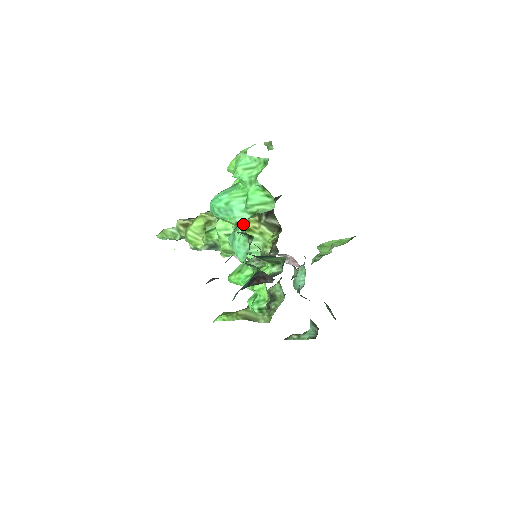
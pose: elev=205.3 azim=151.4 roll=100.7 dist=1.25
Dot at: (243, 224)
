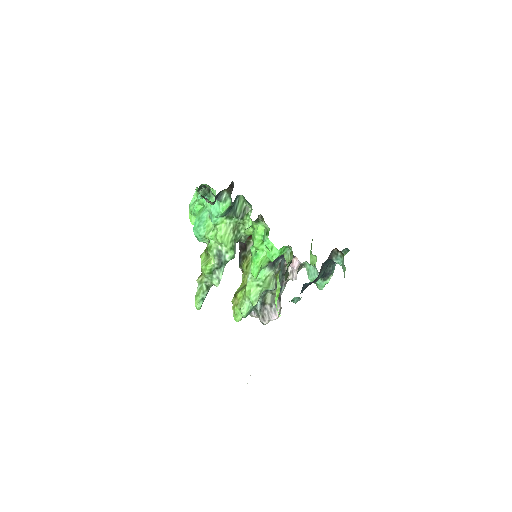
Dot at: occluded
